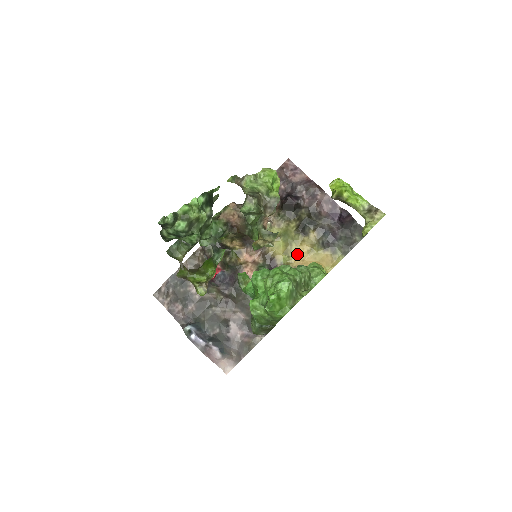
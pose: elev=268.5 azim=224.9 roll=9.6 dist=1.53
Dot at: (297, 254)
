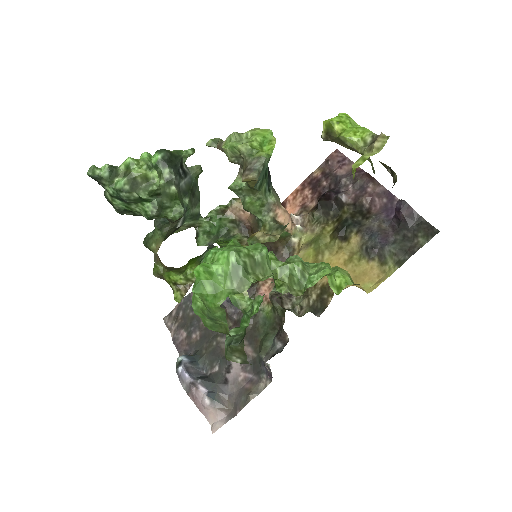
Dot at: occluded
